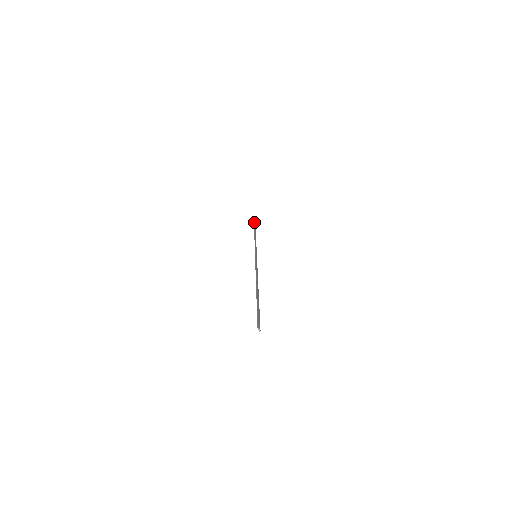
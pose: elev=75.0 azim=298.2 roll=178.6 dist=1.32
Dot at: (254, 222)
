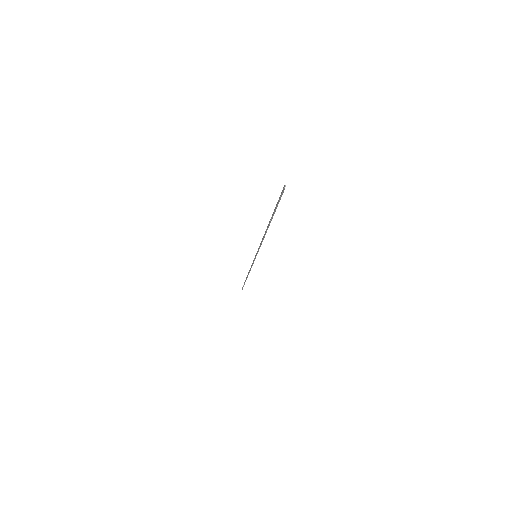
Dot at: occluded
